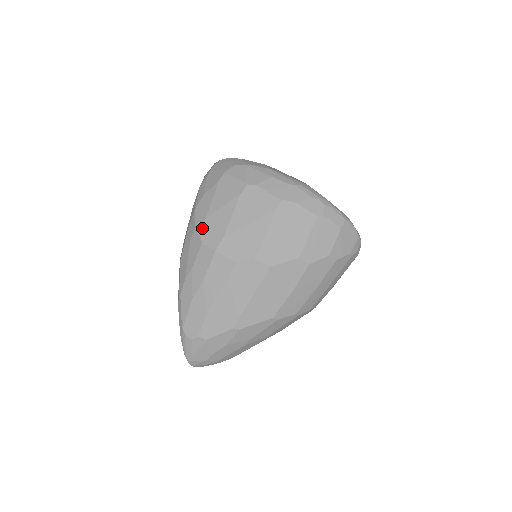
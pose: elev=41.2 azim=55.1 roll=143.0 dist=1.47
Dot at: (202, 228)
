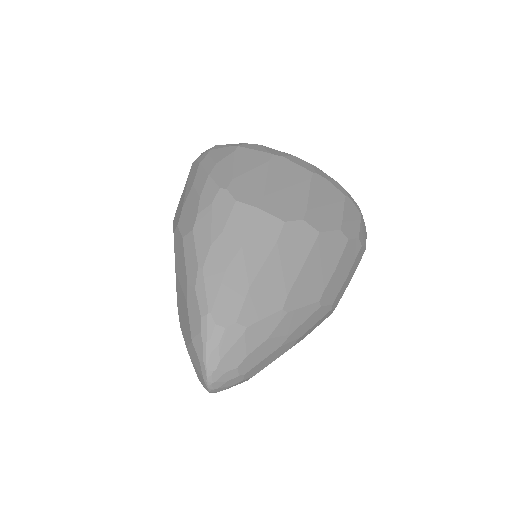
Dot at: (231, 187)
